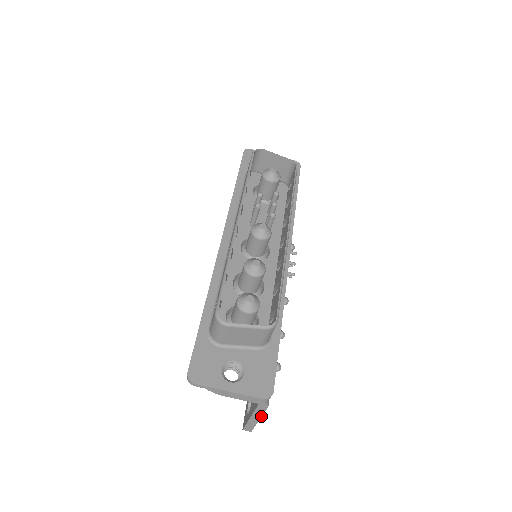
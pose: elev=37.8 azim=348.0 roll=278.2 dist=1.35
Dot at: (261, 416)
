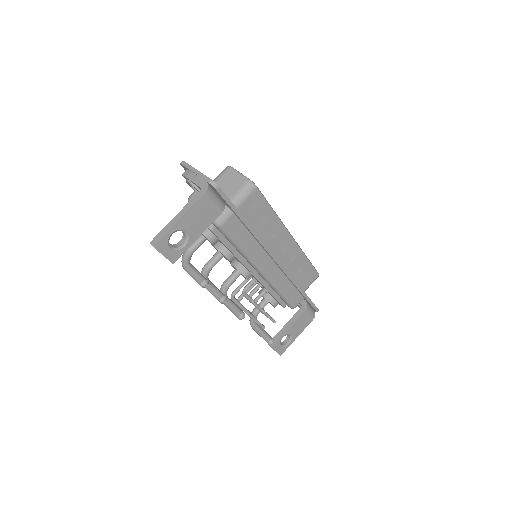
Dot at: (187, 211)
